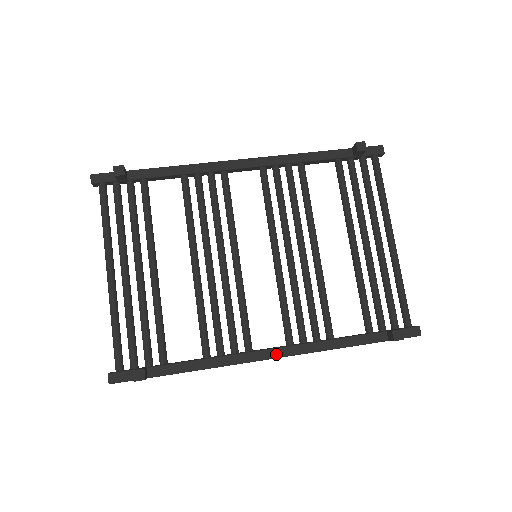
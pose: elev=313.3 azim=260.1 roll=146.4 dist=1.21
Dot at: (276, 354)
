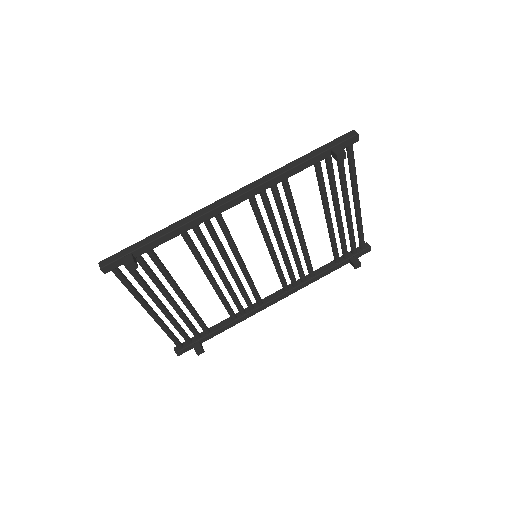
Dot at: (279, 300)
